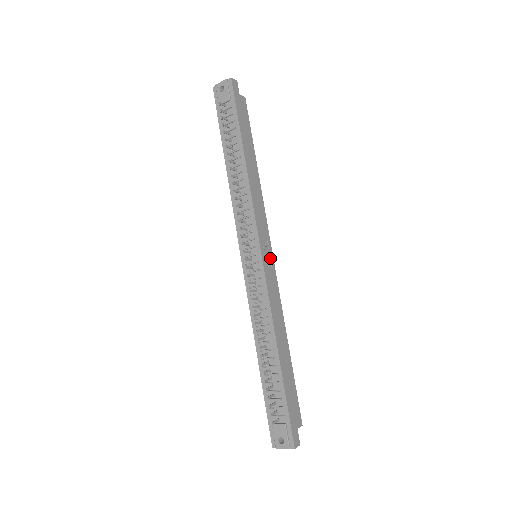
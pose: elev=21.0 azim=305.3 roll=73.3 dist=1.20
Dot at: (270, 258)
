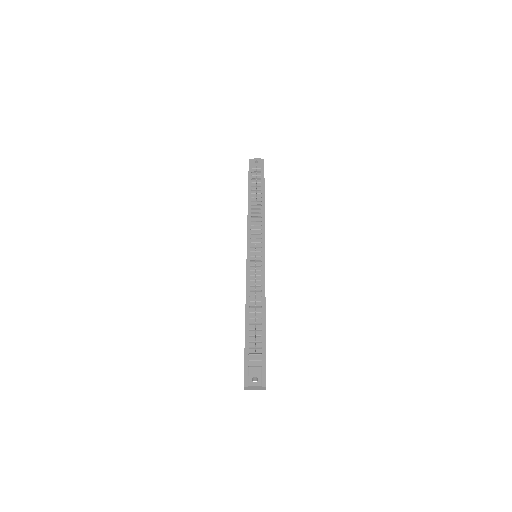
Dot at: occluded
